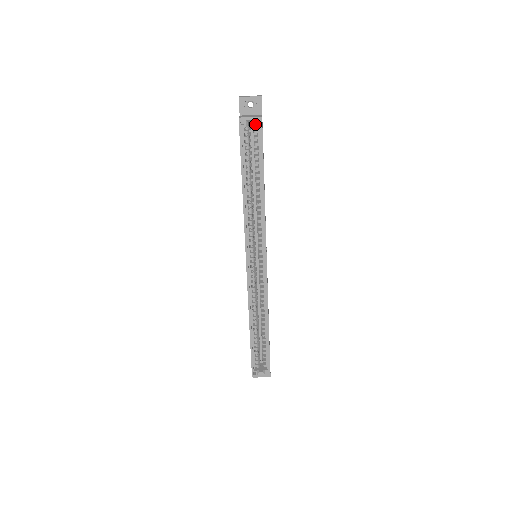
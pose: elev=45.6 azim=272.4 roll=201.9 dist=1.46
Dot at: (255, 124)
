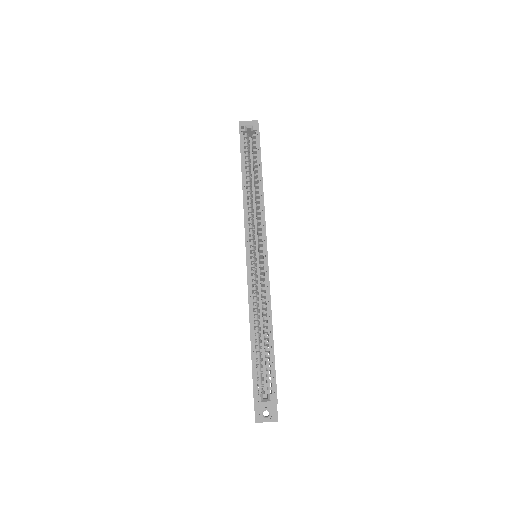
Dot at: (253, 128)
